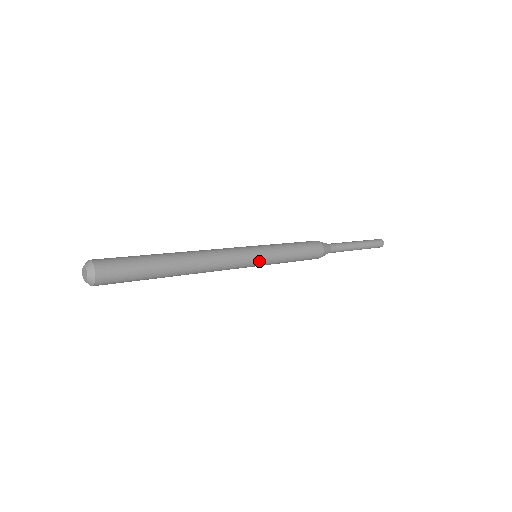
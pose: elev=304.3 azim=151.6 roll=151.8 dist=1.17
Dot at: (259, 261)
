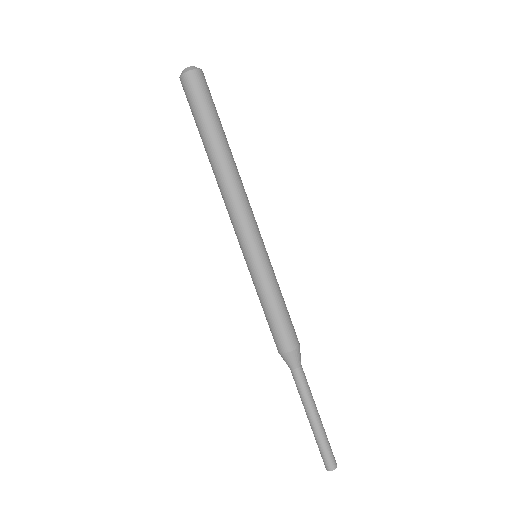
Dot at: (255, 253)
